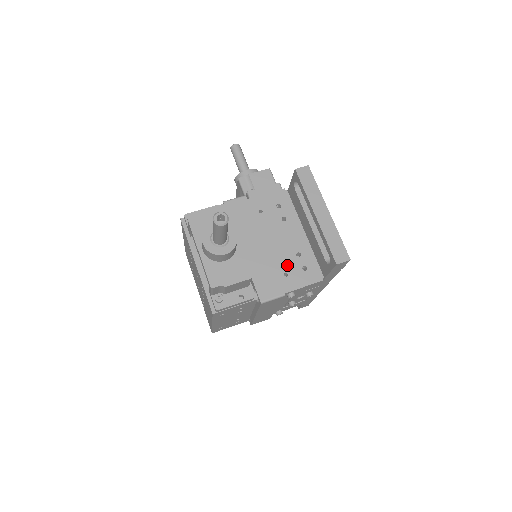
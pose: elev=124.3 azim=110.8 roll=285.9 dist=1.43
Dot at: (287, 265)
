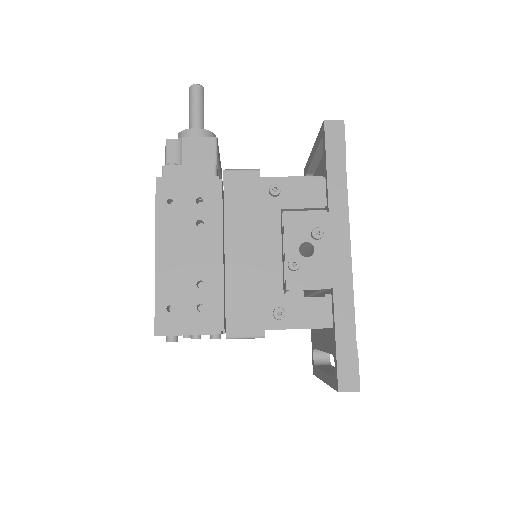
Dot at: occluded
